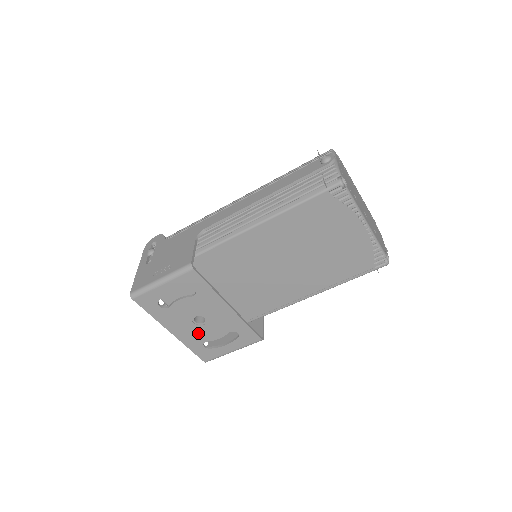
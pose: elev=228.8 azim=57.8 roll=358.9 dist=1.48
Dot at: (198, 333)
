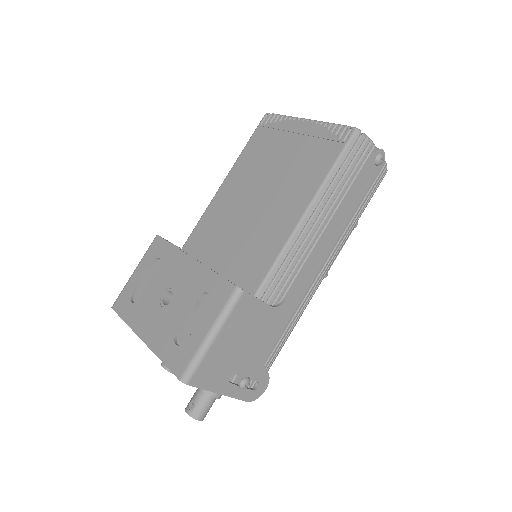
Dot at: (167, 322)
